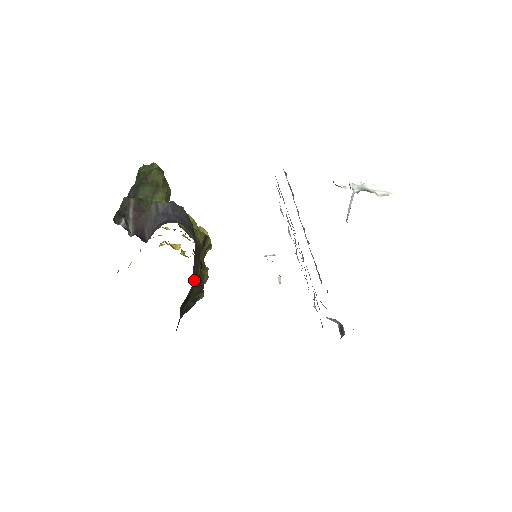
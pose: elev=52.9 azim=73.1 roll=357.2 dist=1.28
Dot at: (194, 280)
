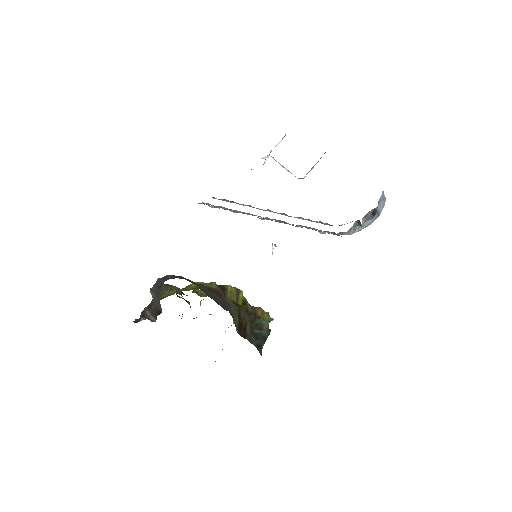
Dot at: (229, 309)
